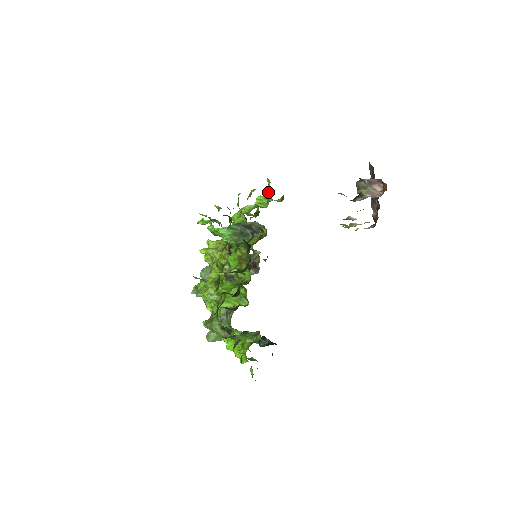
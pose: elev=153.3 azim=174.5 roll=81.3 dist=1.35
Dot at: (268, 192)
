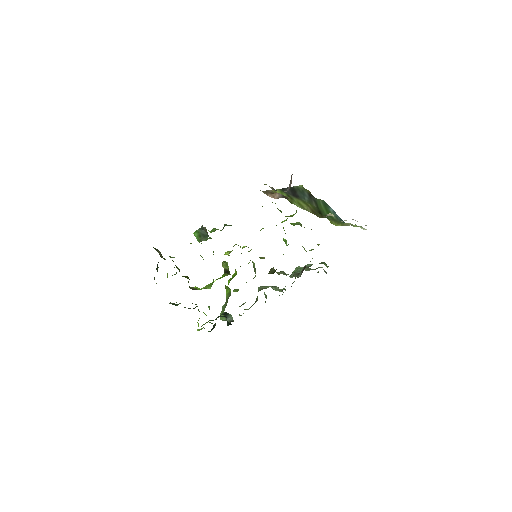
Dot at: occluded
